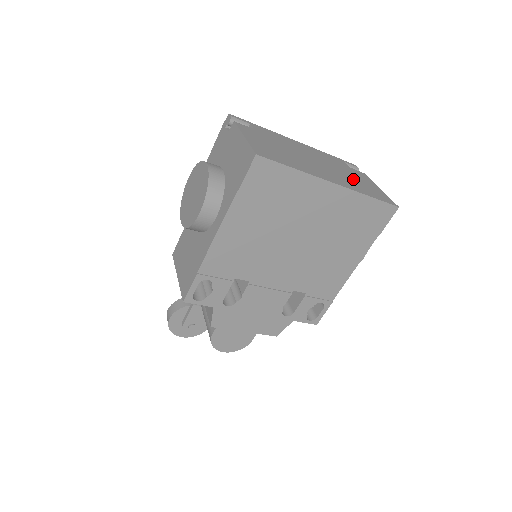
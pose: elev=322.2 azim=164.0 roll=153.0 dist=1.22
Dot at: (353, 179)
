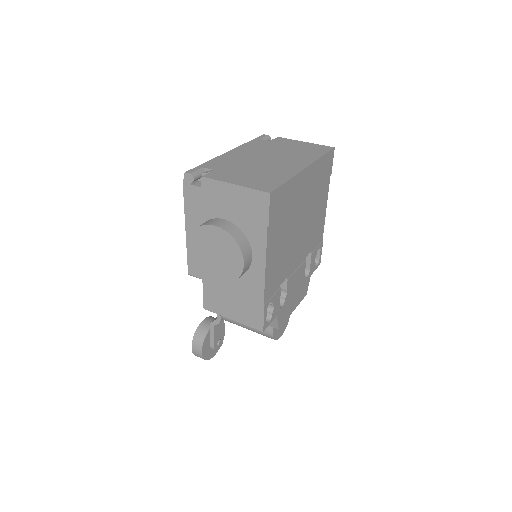
Dot at: (294, 151)
